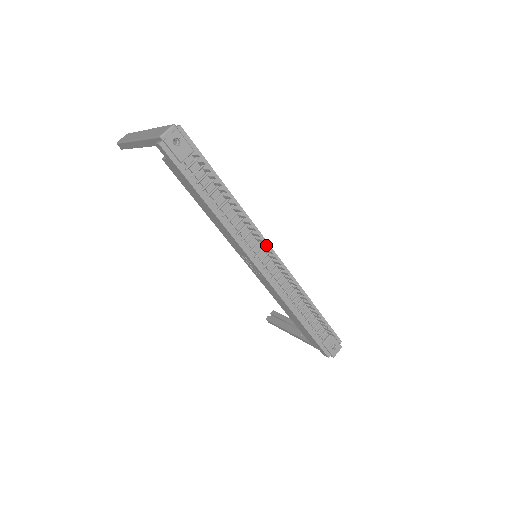
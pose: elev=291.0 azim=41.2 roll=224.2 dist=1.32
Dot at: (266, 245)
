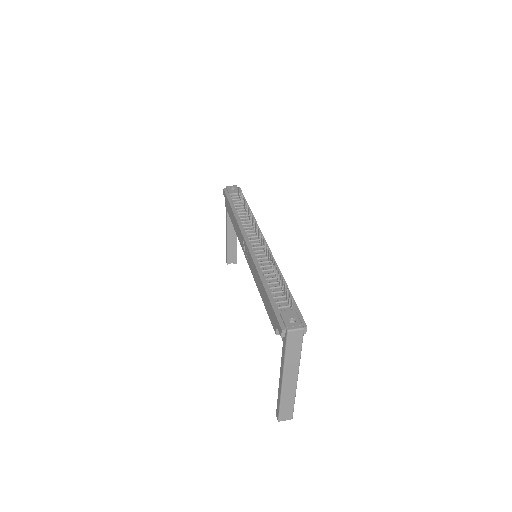
Dot at: (261, 237)
